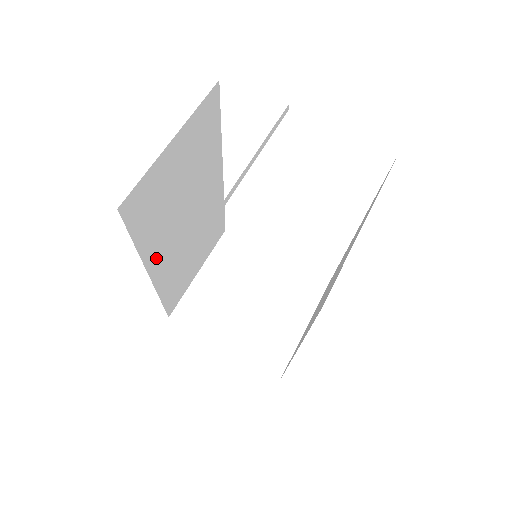
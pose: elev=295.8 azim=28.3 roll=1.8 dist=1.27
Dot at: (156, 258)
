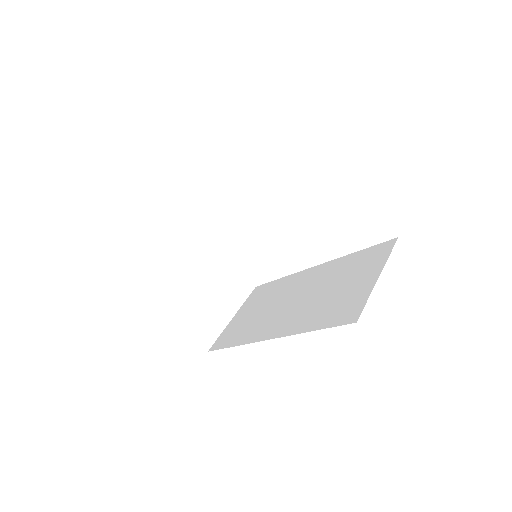
Dot at: occluded
